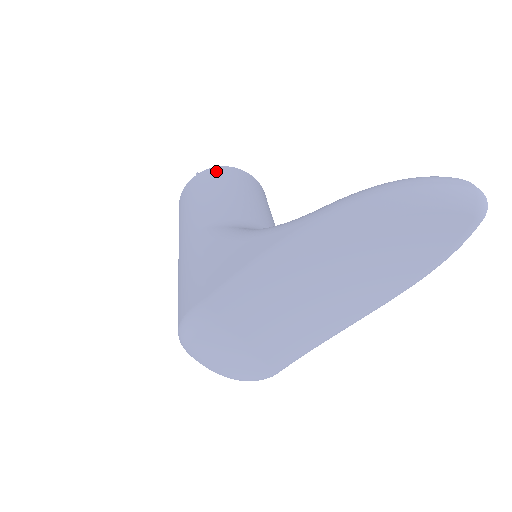
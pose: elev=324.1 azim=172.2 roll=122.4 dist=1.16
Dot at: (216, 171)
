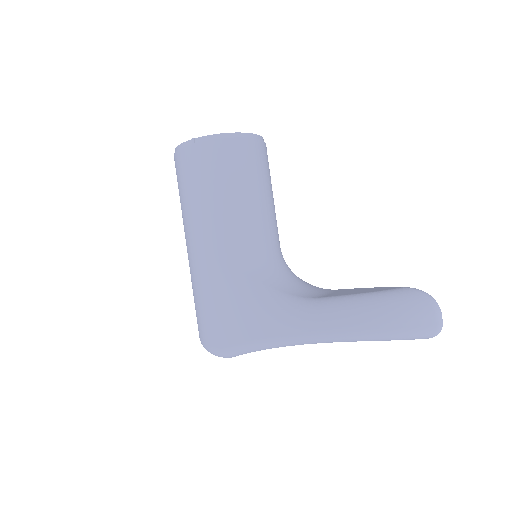
Dot at: (215, 150)
